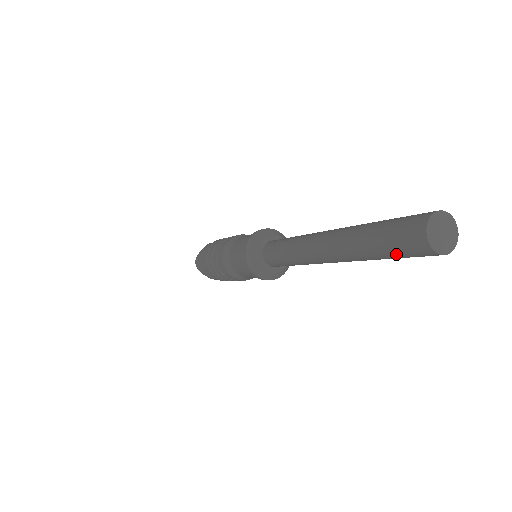
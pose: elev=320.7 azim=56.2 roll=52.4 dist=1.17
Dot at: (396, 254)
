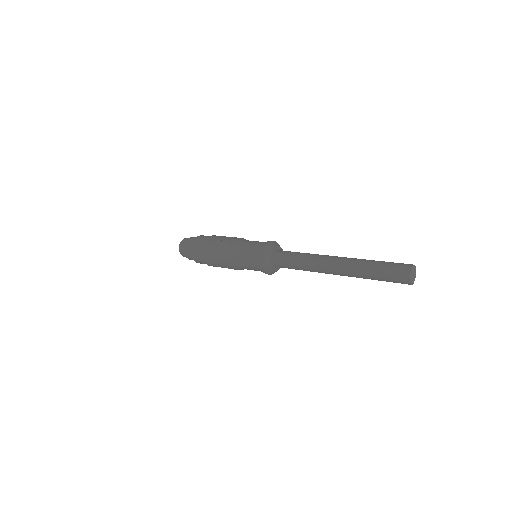
Dot at: (386, 277)
